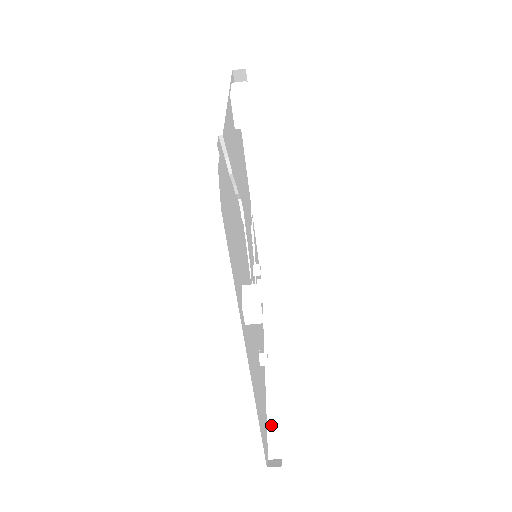
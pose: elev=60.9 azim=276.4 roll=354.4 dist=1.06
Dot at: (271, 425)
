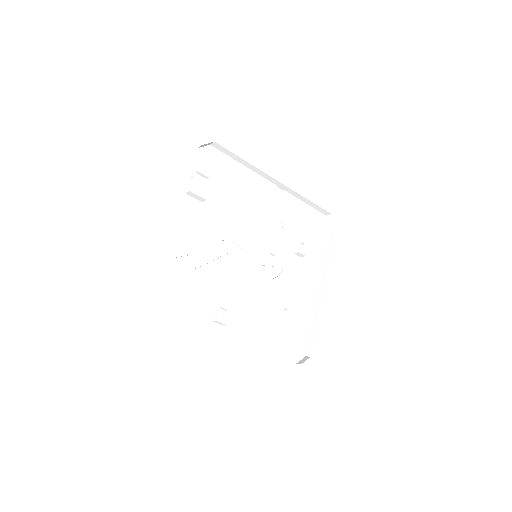
Dot at: (311, 335)
